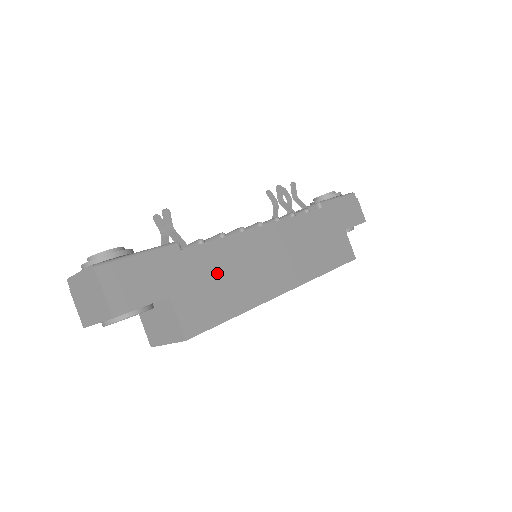
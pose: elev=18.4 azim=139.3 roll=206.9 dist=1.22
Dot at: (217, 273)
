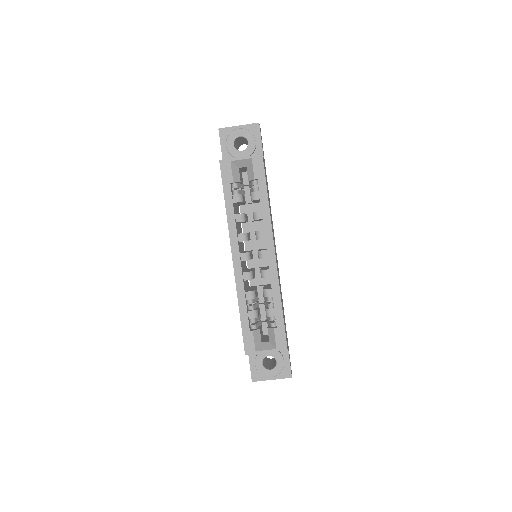
Dot at: occluded
